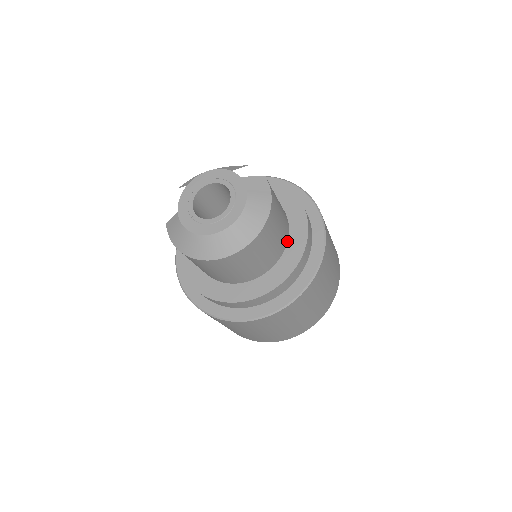
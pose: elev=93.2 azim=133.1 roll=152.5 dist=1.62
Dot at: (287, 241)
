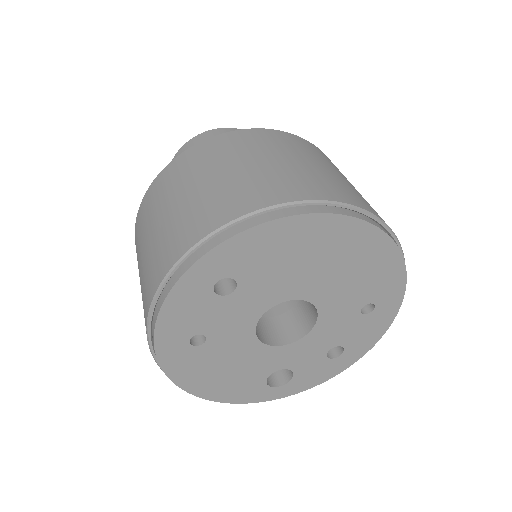
Dot at: occluded
